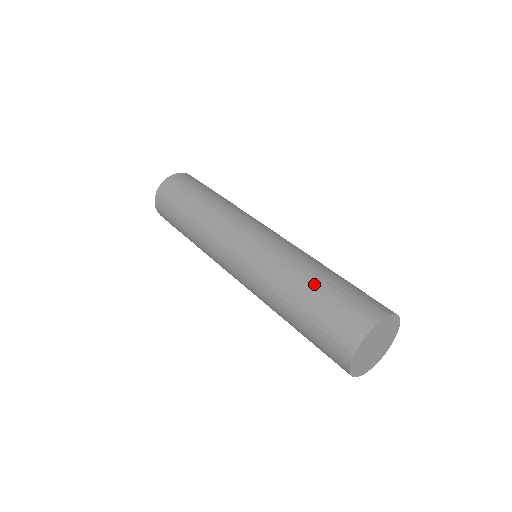
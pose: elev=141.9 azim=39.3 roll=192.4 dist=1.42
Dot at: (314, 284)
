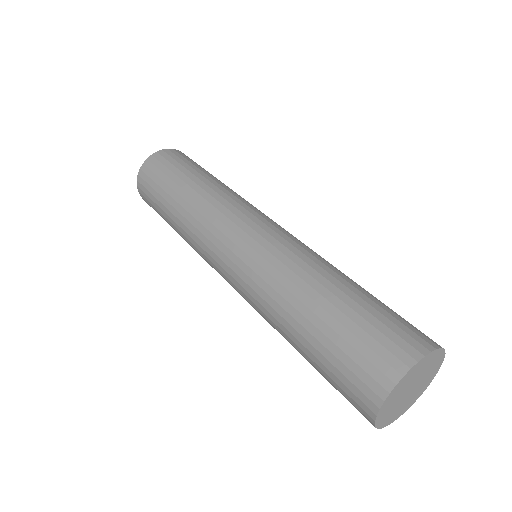
Dot at: (302, 340)
